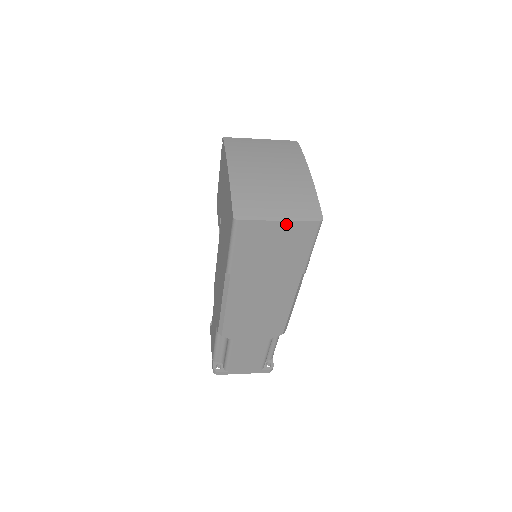
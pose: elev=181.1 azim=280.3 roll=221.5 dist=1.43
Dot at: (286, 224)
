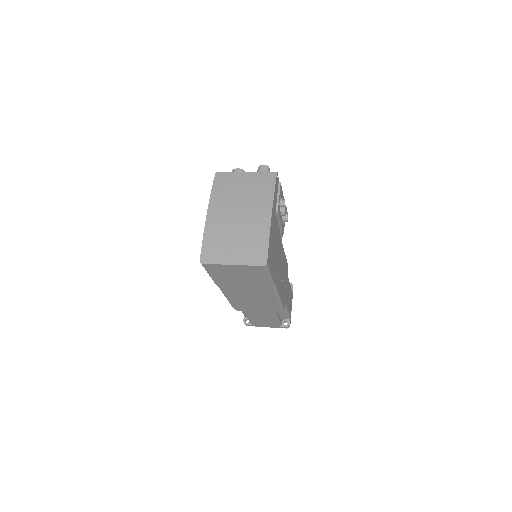
Dot at: (239, 266)
